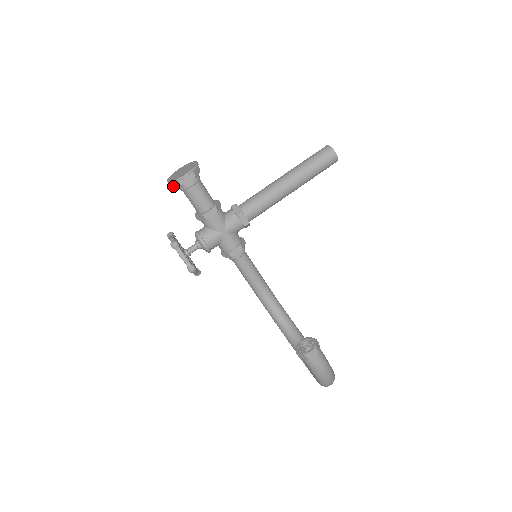
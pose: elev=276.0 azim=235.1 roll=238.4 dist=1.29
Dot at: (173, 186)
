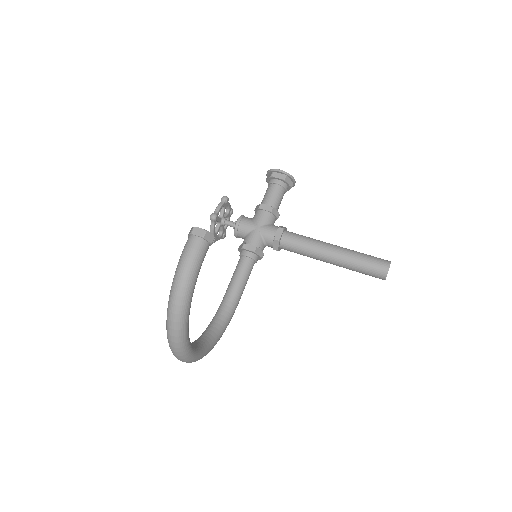
Dot at: (267, 178)
